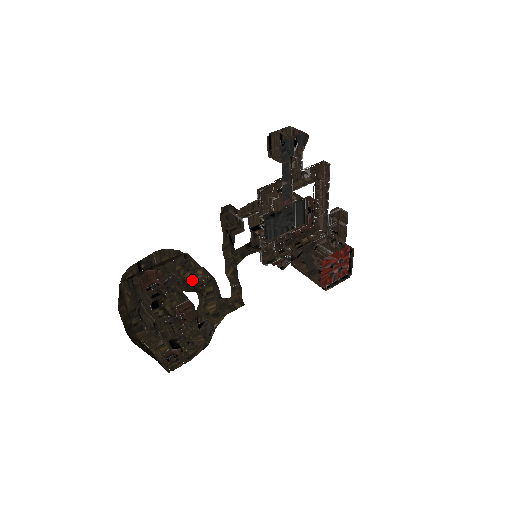
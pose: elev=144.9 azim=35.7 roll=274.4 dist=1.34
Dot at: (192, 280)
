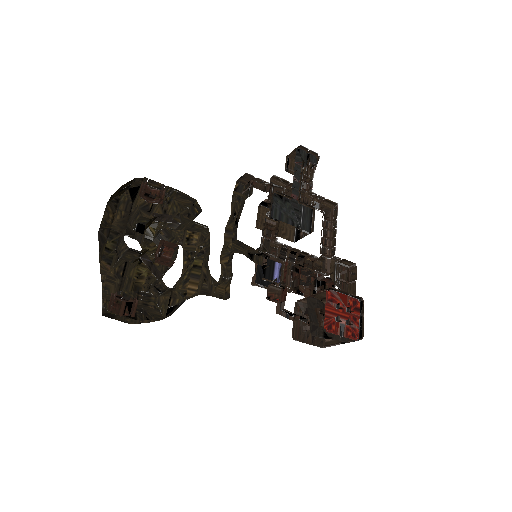
Dot at: (185, 245)
